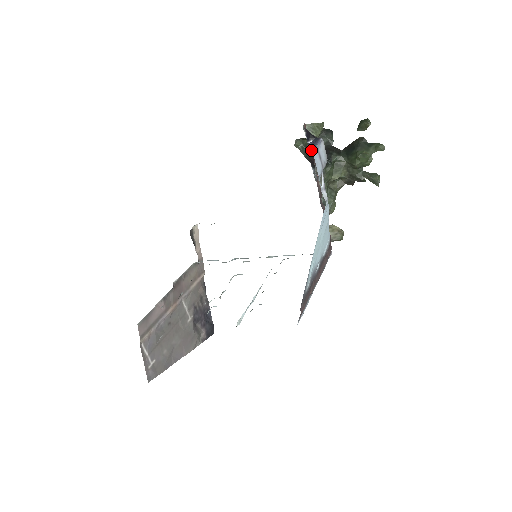
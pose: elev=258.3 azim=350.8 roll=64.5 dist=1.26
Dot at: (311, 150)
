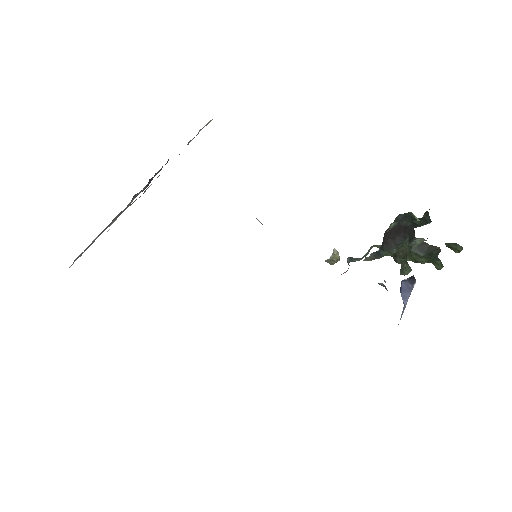
Dot at: (397, 220)
